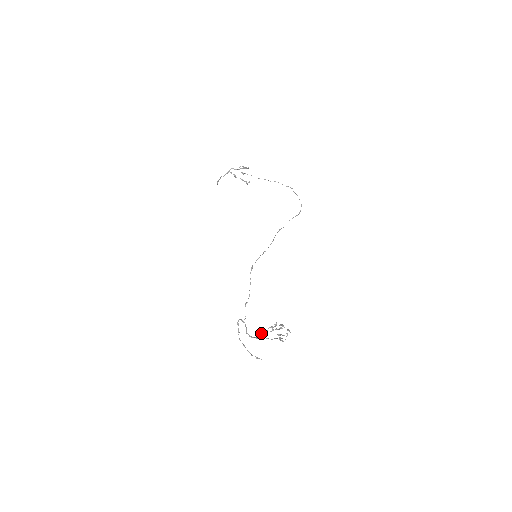
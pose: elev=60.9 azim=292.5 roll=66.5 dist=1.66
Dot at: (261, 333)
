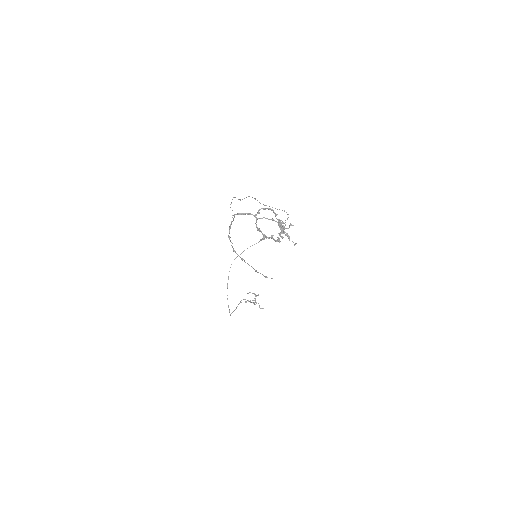
Dot at: occluded
